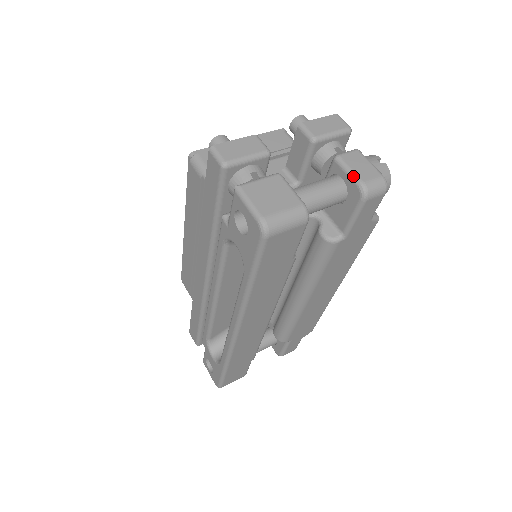
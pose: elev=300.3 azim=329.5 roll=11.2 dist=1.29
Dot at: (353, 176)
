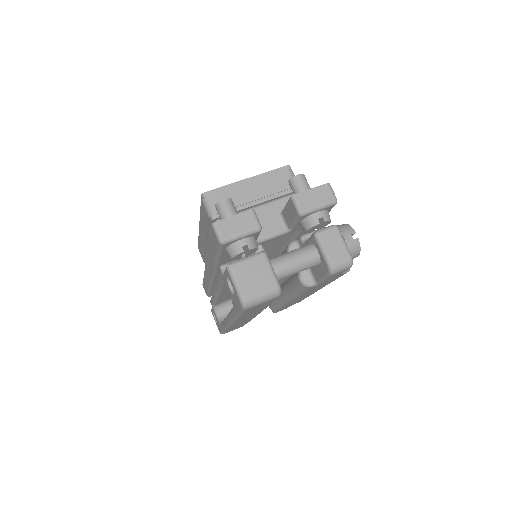
Dot at: (325, 256)
